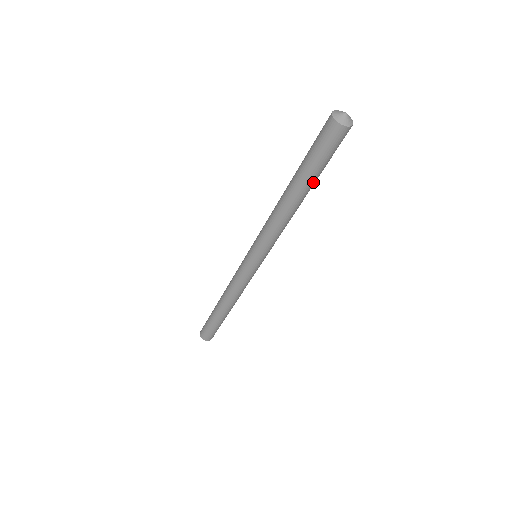
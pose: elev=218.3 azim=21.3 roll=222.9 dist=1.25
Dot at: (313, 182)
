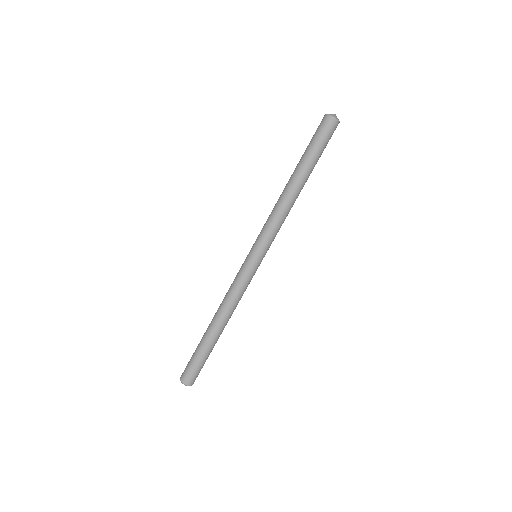
Dot at: (312, 169)
